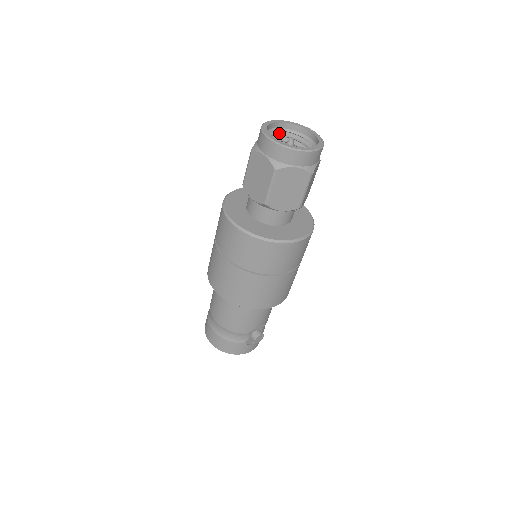
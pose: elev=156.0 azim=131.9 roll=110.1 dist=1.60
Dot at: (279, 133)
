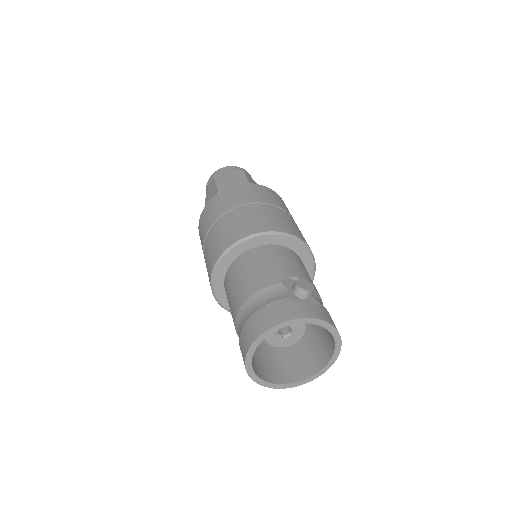
Dot at: occluded
